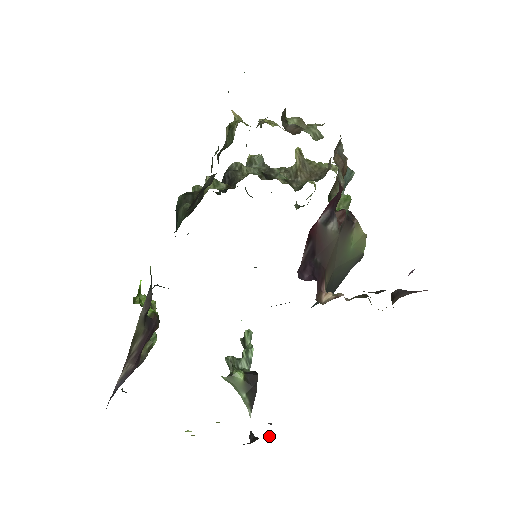
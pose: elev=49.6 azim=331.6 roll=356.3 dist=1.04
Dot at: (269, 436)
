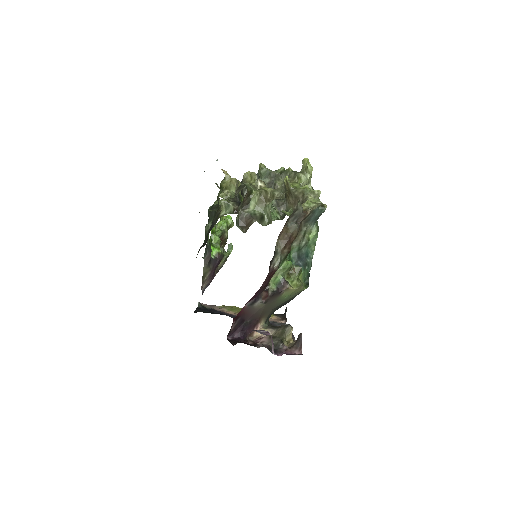
Dot at: occluded
